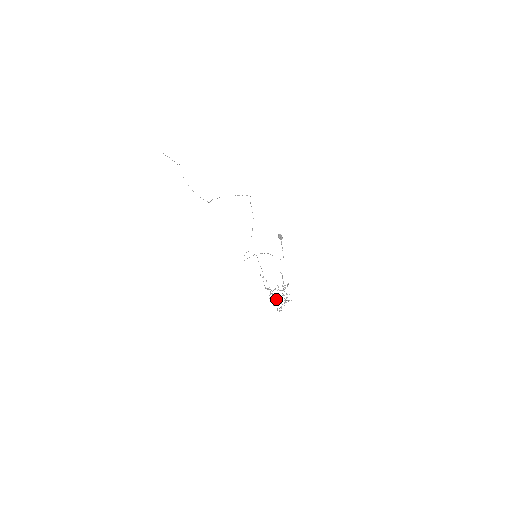
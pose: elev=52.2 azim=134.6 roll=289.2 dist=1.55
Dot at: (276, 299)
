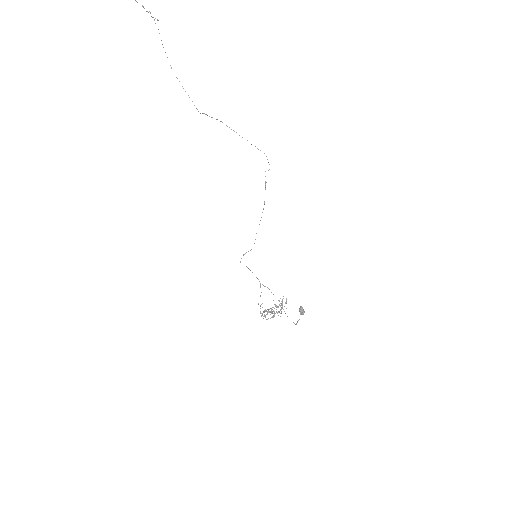
Dot at: occluded
